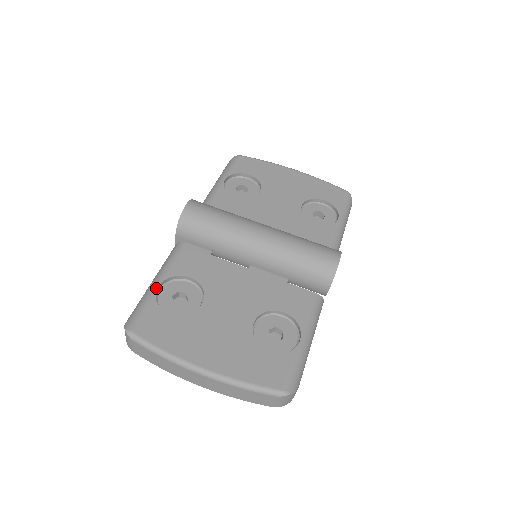
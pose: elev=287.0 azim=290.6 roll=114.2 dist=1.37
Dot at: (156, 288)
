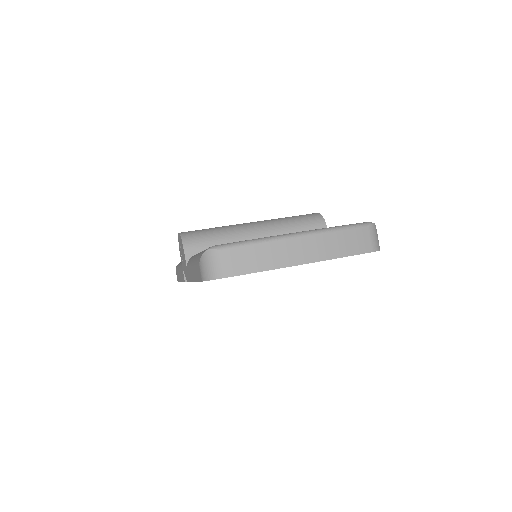
Dot at: occluded
